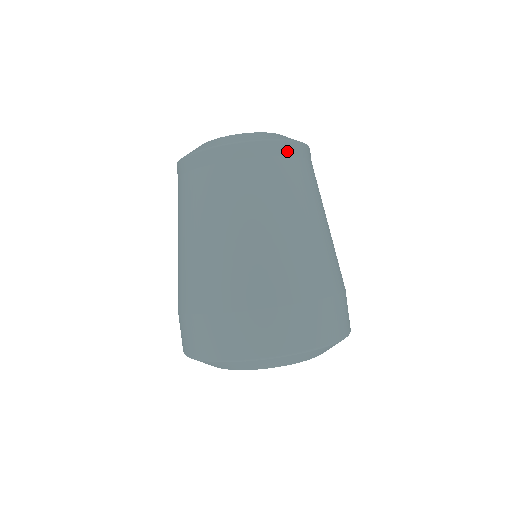
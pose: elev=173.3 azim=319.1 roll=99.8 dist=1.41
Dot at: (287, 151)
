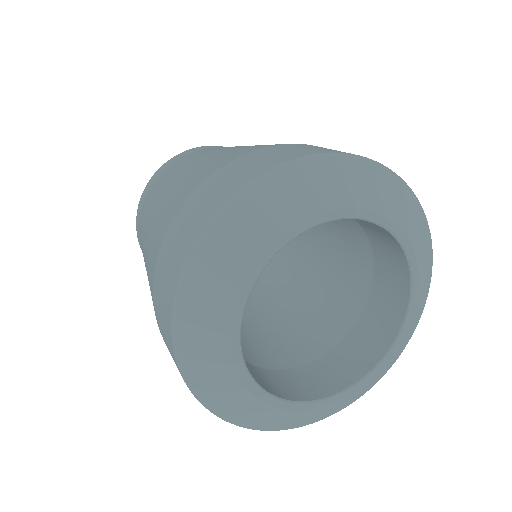
Dot at: occluded
